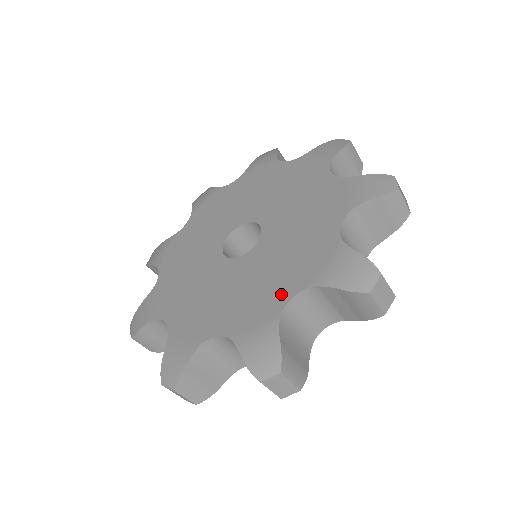
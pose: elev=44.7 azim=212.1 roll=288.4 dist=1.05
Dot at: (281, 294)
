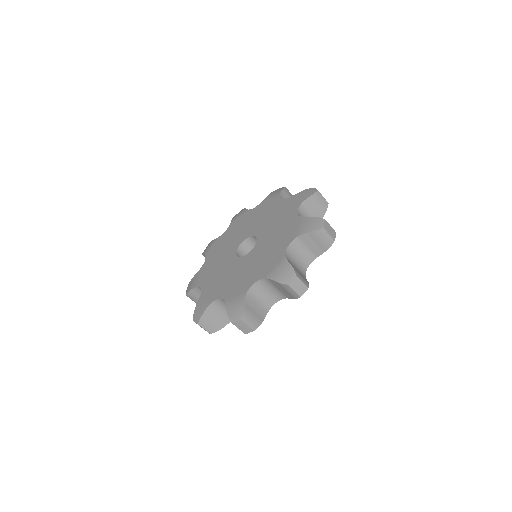
Dot at: (281, 249)
